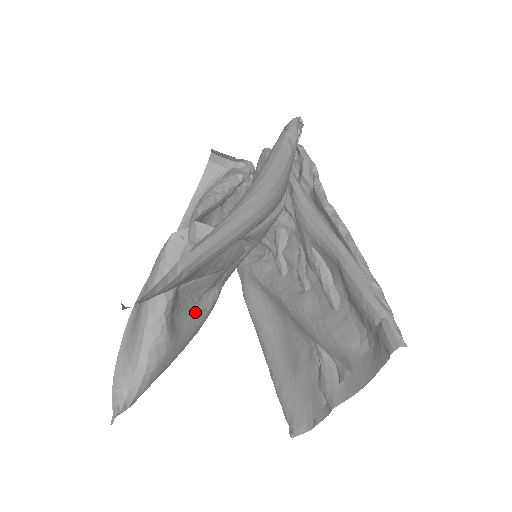
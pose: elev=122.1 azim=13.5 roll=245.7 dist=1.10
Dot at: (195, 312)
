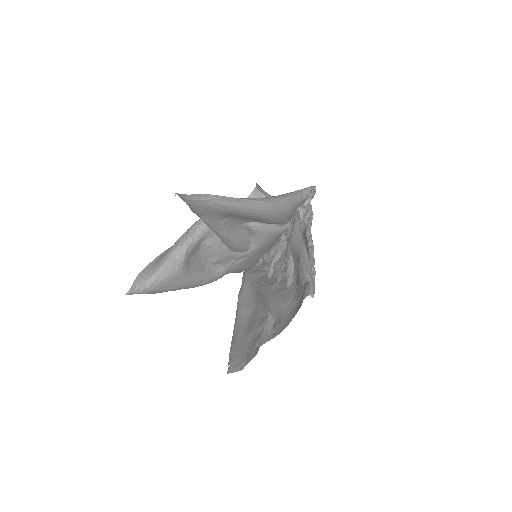
Dot at: (204, 270)
